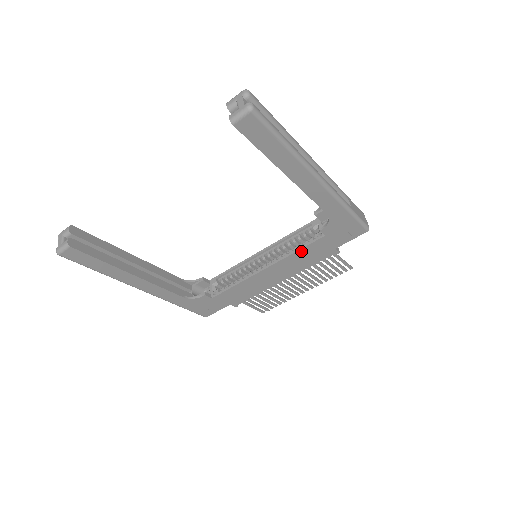
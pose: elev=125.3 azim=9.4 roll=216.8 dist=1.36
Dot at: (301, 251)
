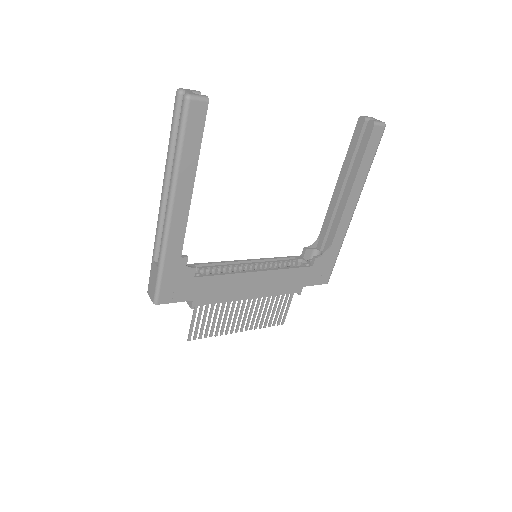
Dot at: (290, 271)
